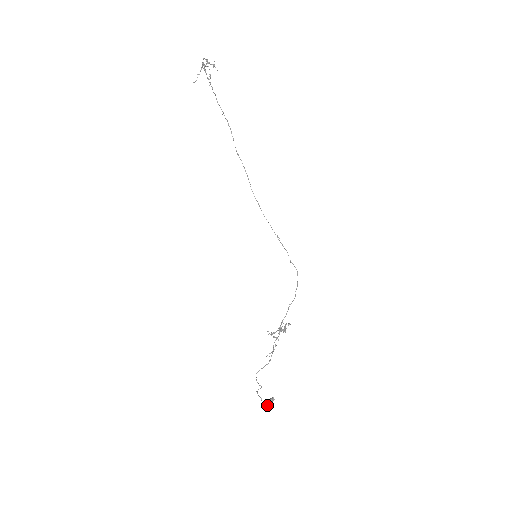
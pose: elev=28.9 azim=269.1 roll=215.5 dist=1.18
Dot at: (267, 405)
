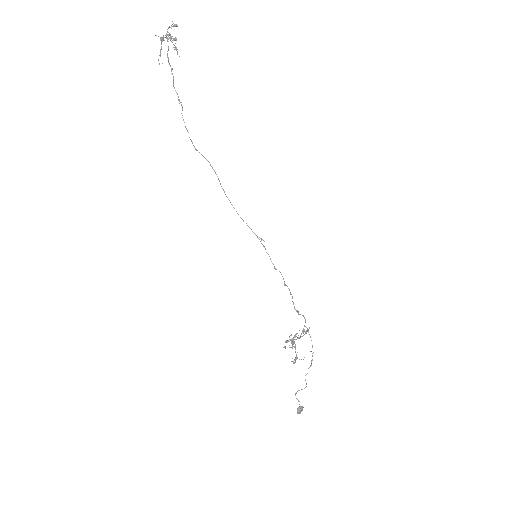
Dot at: occluded
